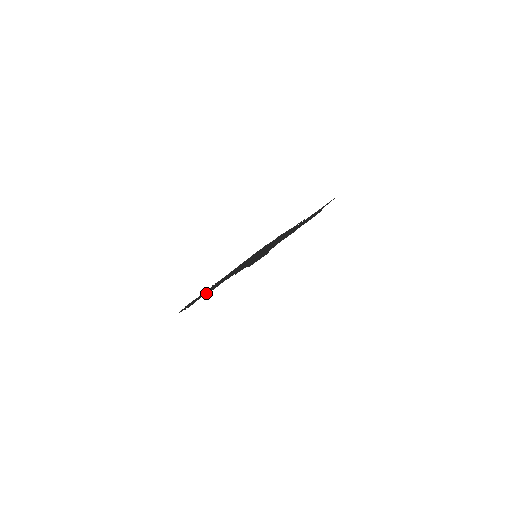
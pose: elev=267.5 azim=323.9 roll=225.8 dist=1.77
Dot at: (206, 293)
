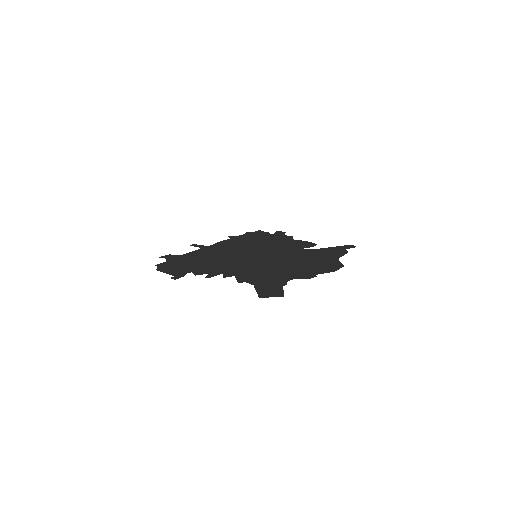
Dot at: (196, 270)
